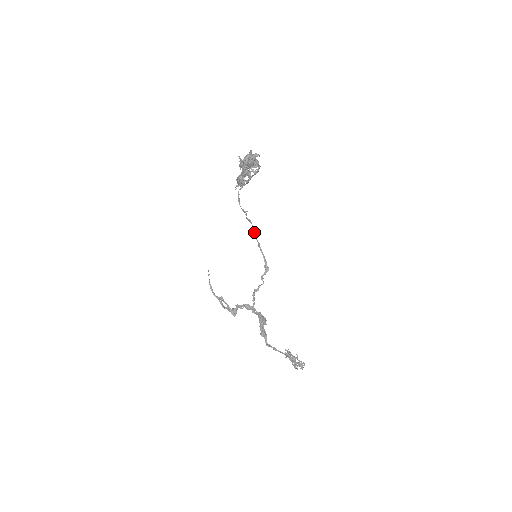
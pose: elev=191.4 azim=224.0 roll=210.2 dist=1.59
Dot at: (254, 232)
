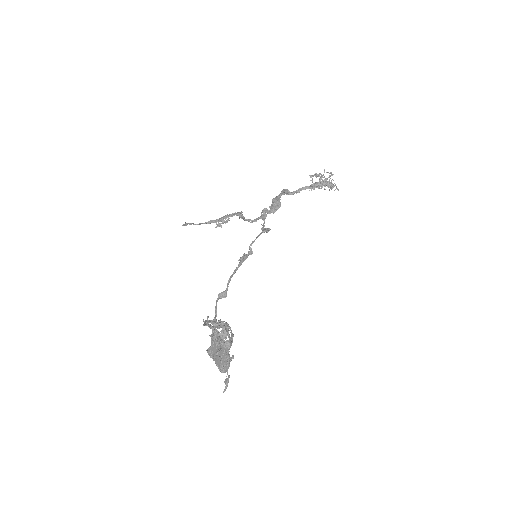
Dot at: (241, 264)
